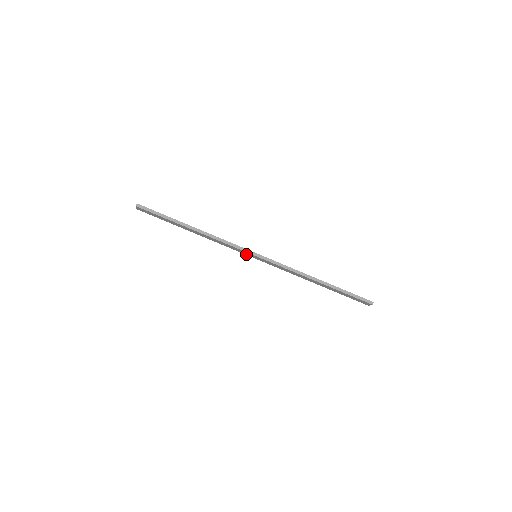
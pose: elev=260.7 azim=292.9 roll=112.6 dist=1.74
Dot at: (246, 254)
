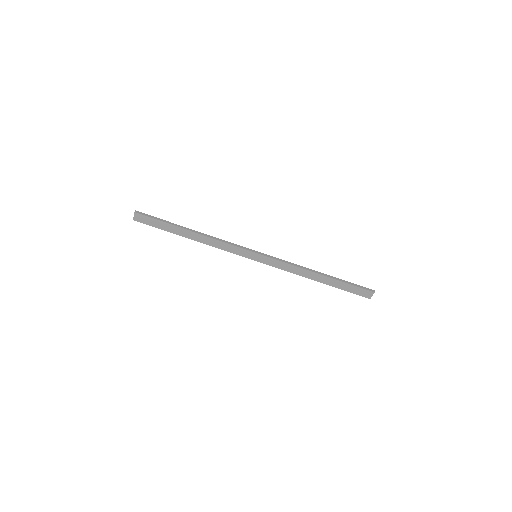
Dot at: (246, 256)
